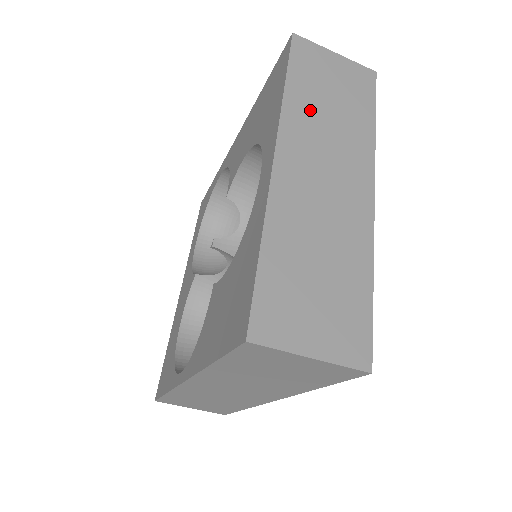
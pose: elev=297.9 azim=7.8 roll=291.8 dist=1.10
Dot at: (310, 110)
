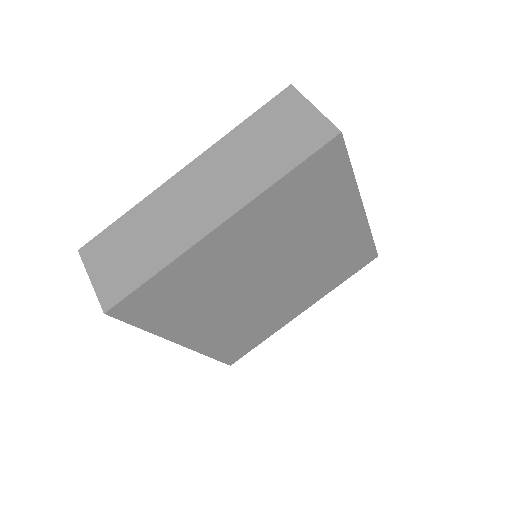
Dot at: (239, 147)
